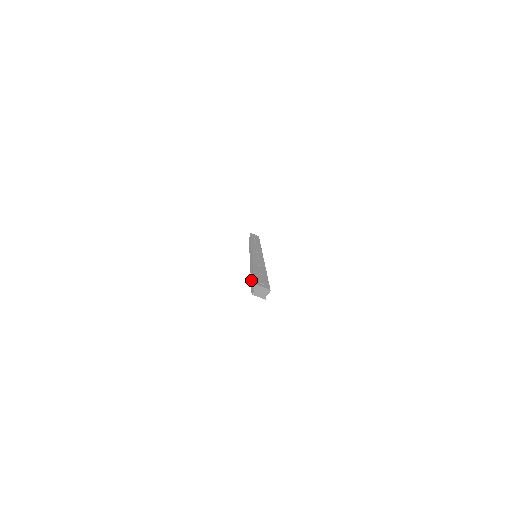
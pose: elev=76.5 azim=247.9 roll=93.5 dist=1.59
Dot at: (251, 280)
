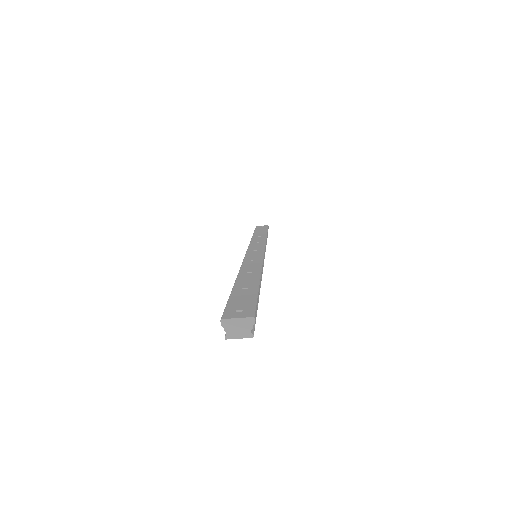
Dot at: occluded
